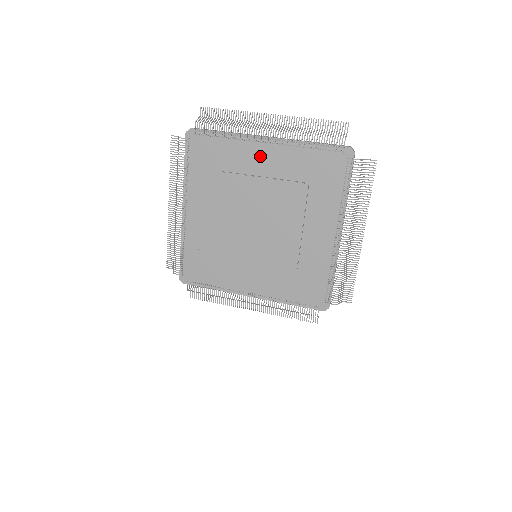
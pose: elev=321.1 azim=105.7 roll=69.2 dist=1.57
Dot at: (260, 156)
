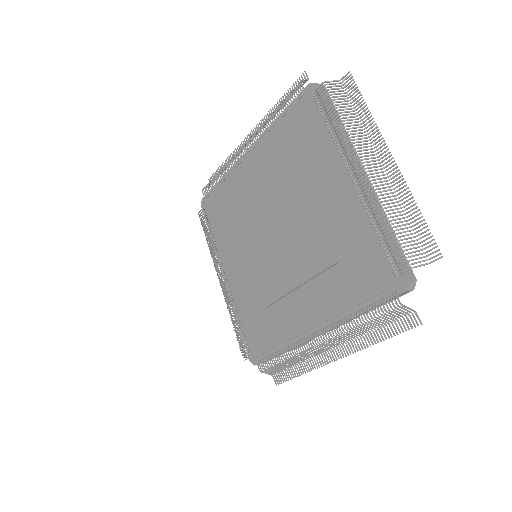
Dot at: (336, 182)
